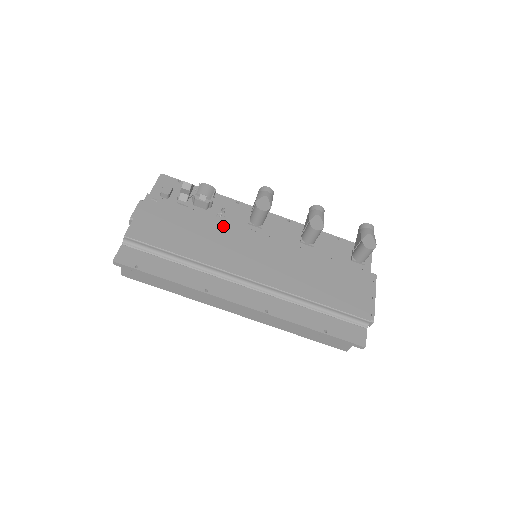
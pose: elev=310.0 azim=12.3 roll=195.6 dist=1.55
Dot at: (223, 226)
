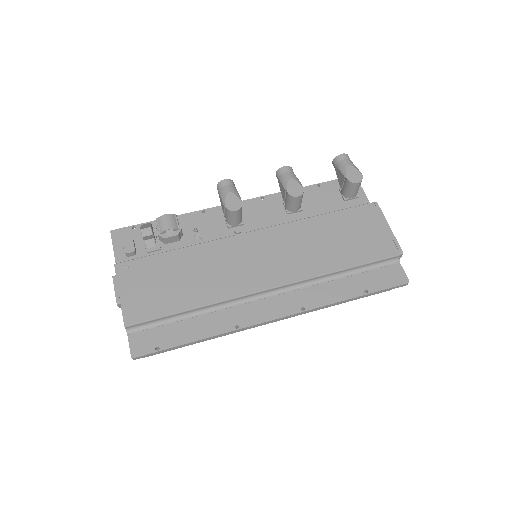
Dot at: (208, 249)
